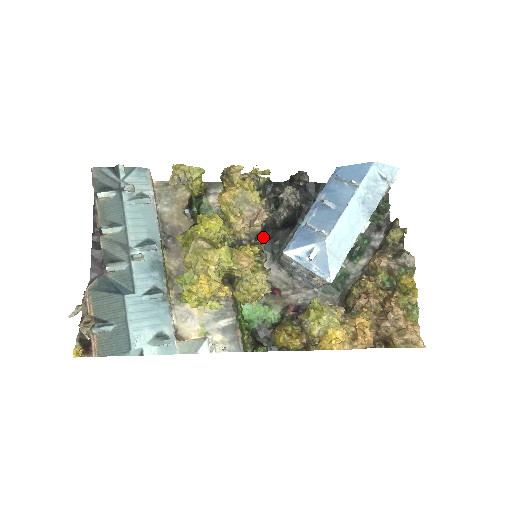
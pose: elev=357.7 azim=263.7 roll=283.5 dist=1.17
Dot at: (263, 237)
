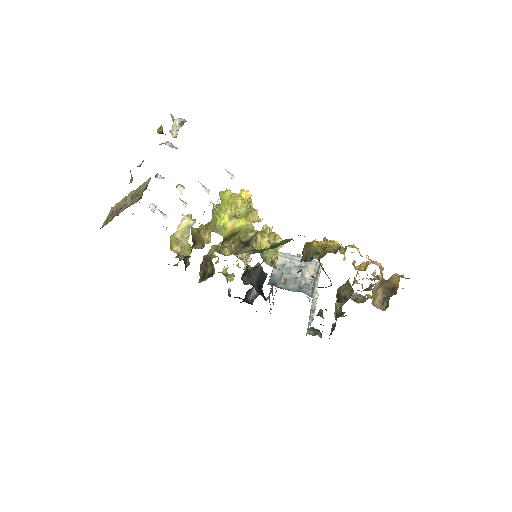
Dot at: occluded
